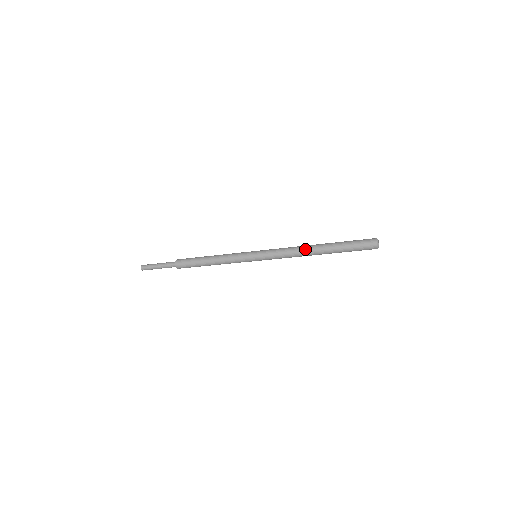
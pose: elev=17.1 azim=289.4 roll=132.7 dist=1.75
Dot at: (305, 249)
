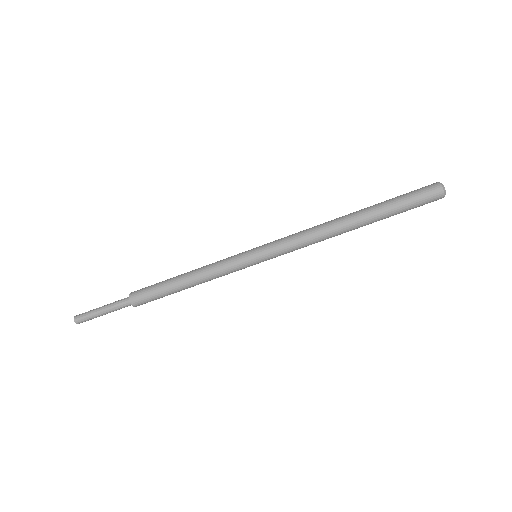
Dot at: (331, 220)
